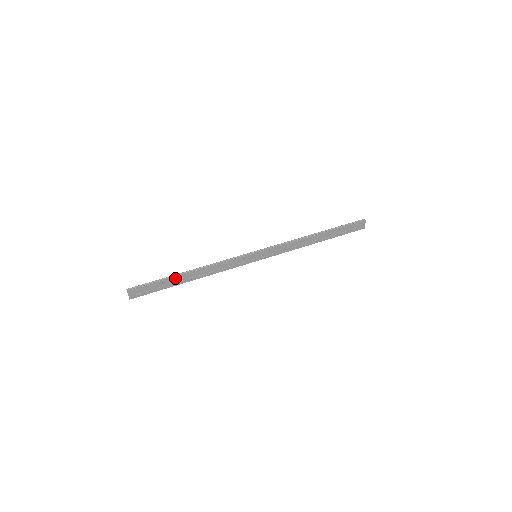
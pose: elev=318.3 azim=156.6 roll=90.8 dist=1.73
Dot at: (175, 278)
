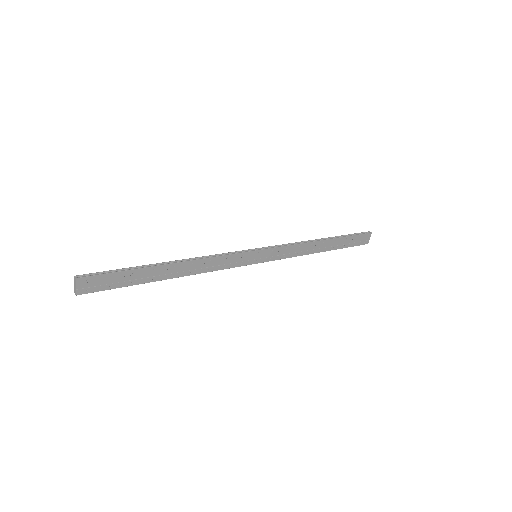
Dot at: (151, 269)
